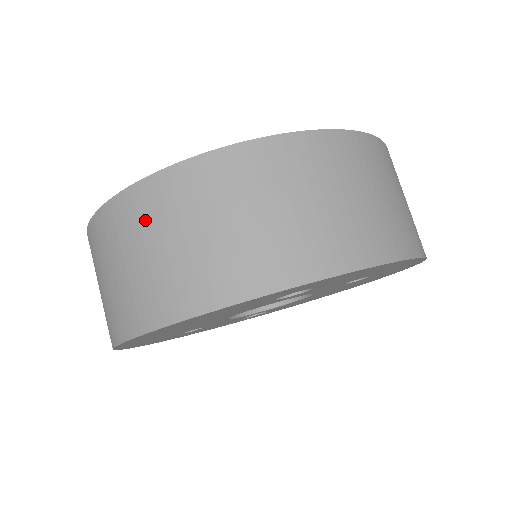
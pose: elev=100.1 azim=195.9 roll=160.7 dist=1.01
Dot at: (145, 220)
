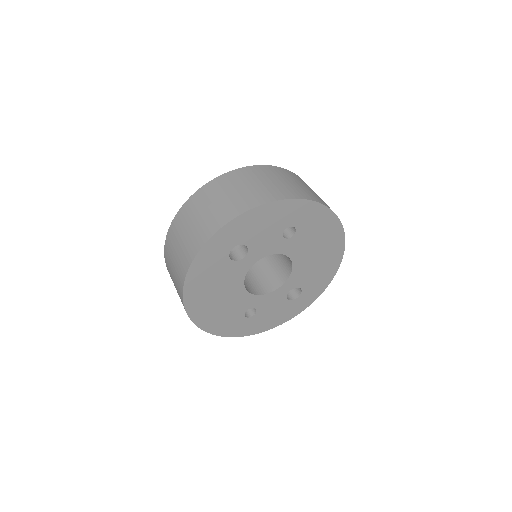
Dot at: (169, 257)
